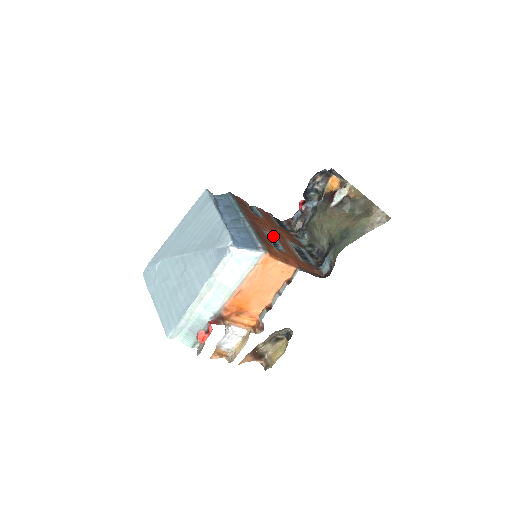
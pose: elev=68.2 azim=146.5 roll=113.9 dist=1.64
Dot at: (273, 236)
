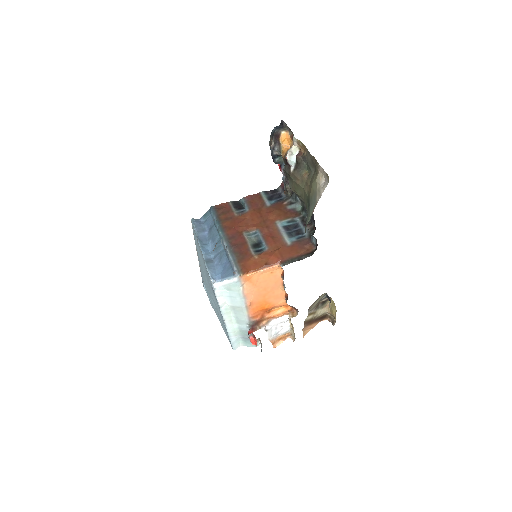
Dot at: (258, 233)
